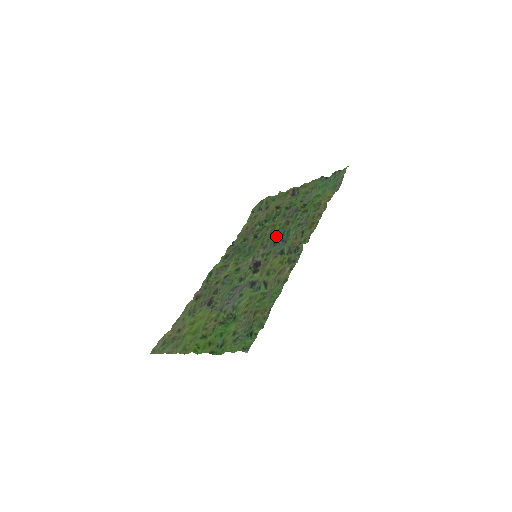
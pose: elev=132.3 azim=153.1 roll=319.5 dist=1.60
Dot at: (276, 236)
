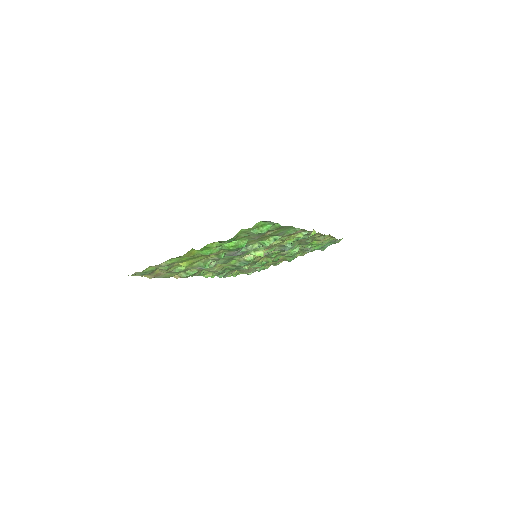
Dot at: occluded
